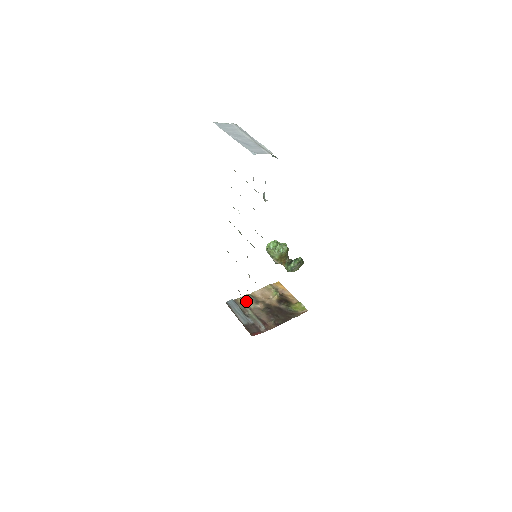
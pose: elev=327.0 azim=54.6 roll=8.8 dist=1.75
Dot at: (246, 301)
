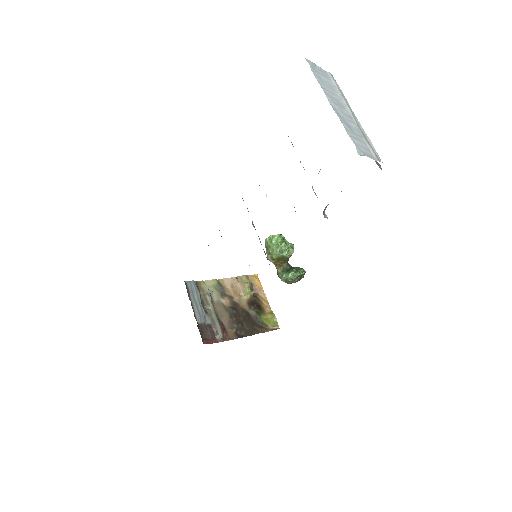
Dot at: (210, 289)
